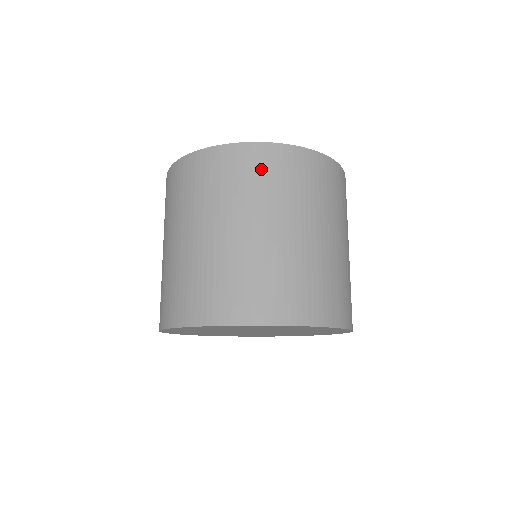
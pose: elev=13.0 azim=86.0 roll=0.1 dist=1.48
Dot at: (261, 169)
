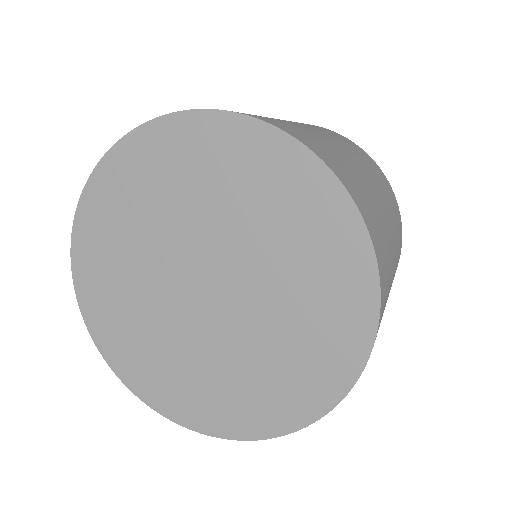
Dot at: occluded
